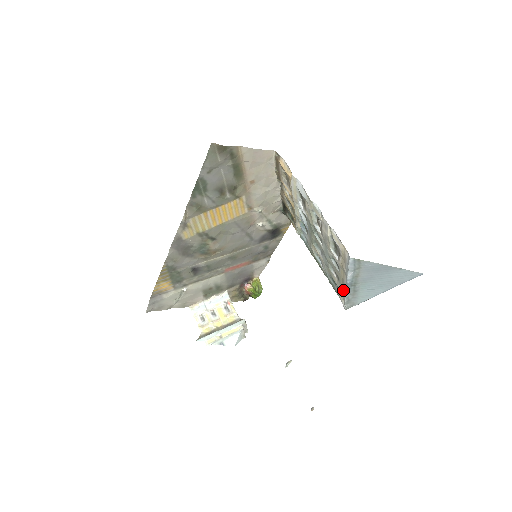
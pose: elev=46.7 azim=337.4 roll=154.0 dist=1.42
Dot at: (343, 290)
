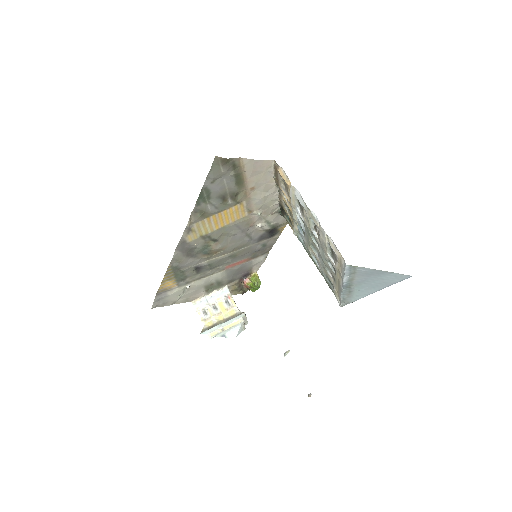
Dot at: (339, 290)
